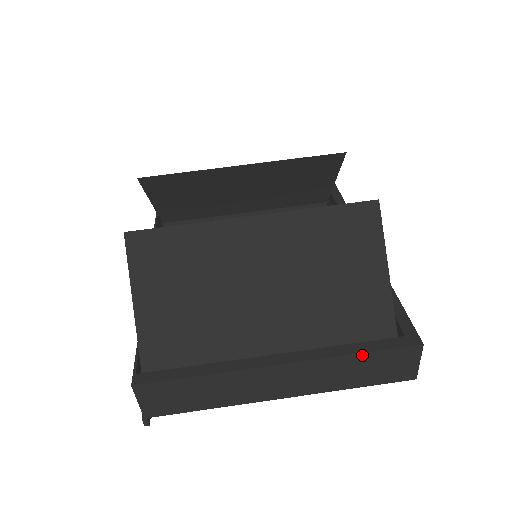
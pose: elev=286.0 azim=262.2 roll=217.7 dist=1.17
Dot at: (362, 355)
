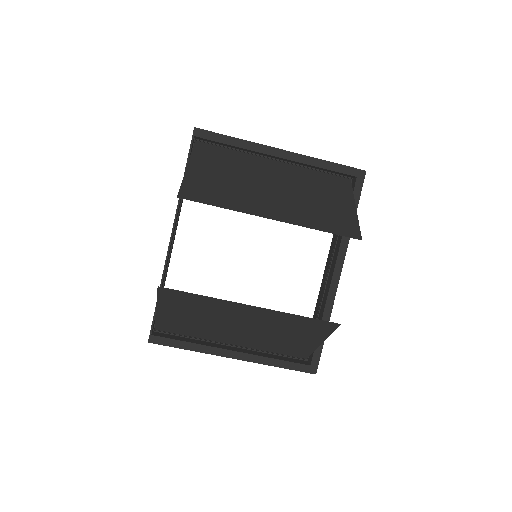
Dot at: (281, 367)
